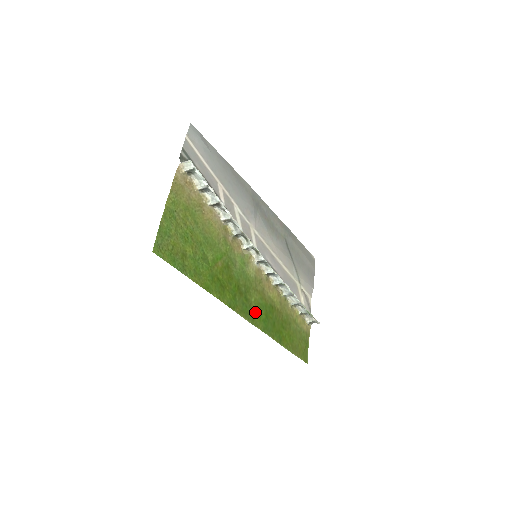
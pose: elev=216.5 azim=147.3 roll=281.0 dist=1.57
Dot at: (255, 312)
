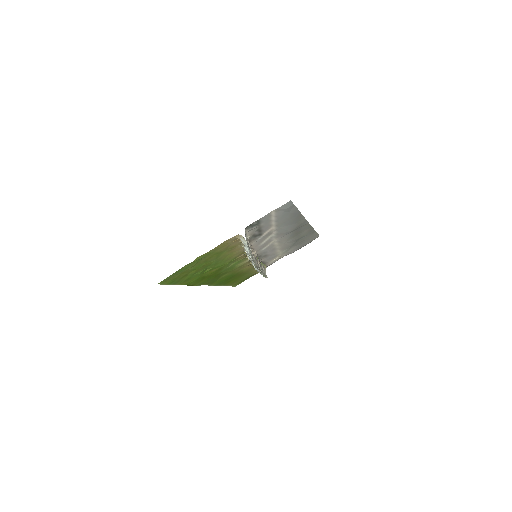
Dot at: (219, 280)
